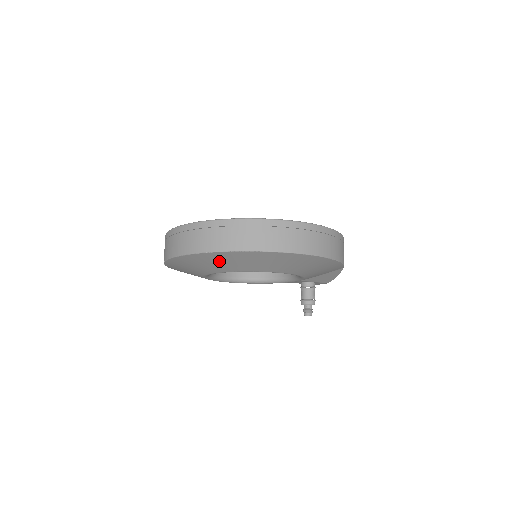
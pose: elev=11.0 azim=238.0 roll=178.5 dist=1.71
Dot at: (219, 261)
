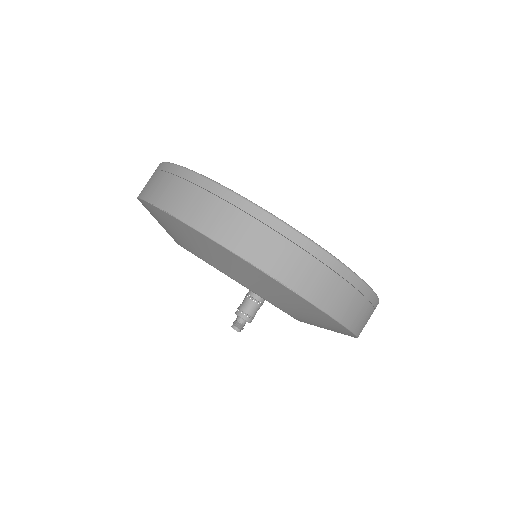
Dot at: (277, 293)
